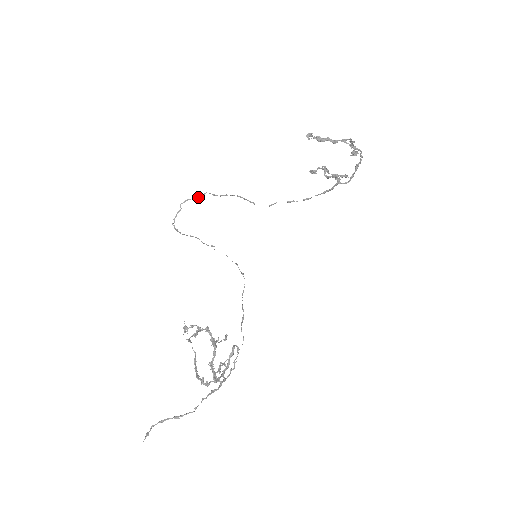
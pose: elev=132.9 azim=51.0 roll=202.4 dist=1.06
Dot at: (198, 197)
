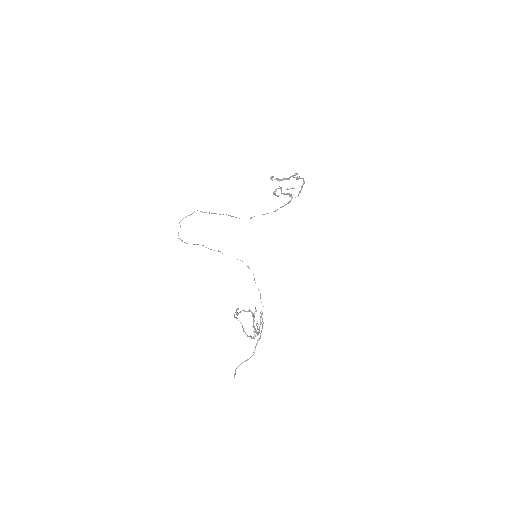
Dot at: occluded
